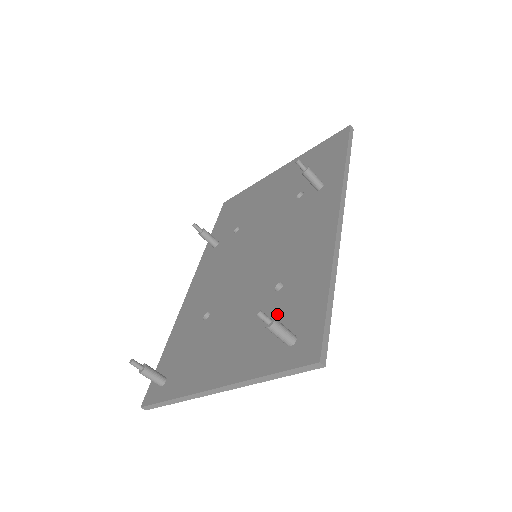
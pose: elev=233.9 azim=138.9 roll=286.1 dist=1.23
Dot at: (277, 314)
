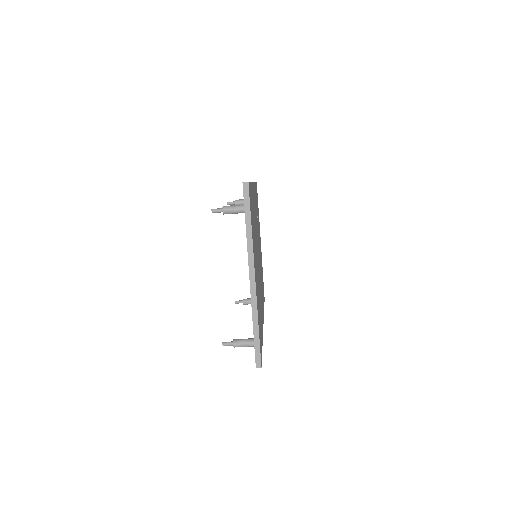
Dot at: occluded
